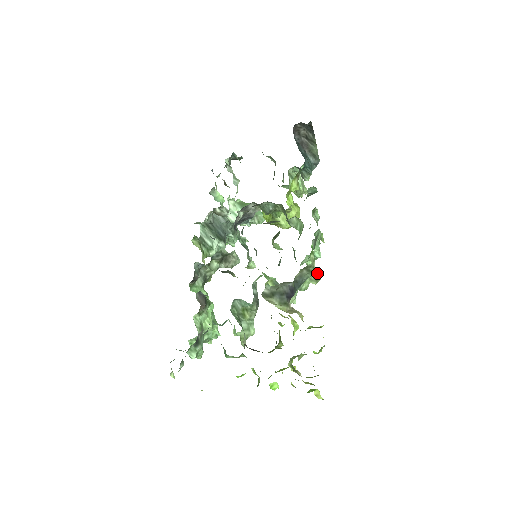
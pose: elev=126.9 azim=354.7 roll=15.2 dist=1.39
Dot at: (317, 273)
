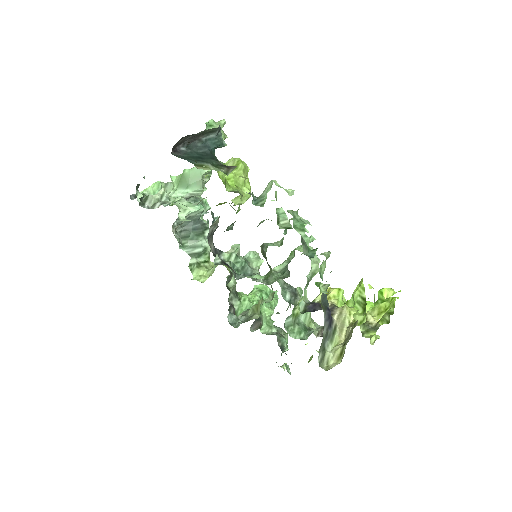
Dot at: (330, 272)
